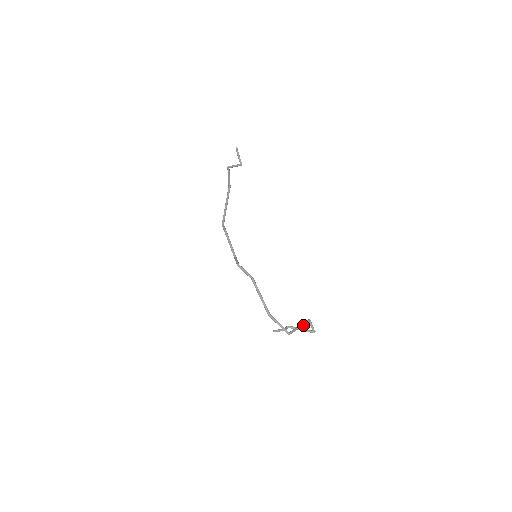
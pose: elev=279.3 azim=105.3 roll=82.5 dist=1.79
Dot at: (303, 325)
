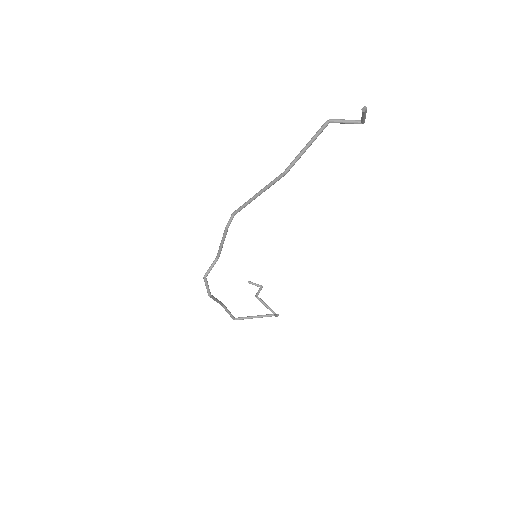
Dot at: (259, 317)
